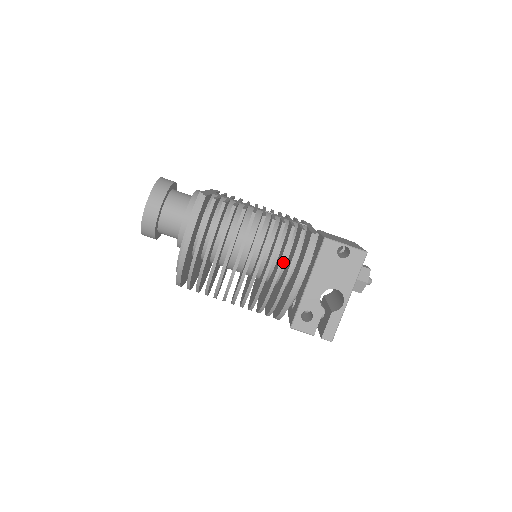
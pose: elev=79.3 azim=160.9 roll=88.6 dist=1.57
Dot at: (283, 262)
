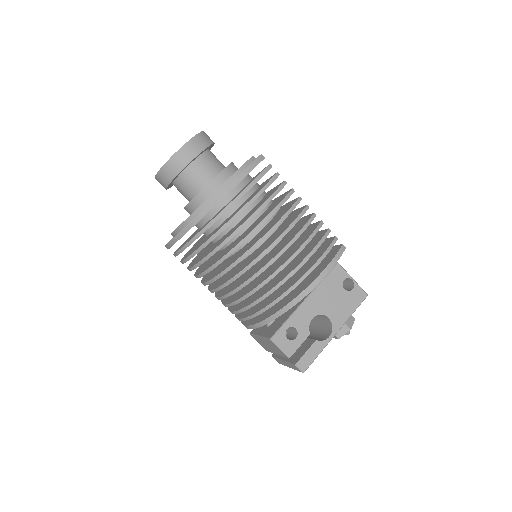
Dot at: (311, 255)
